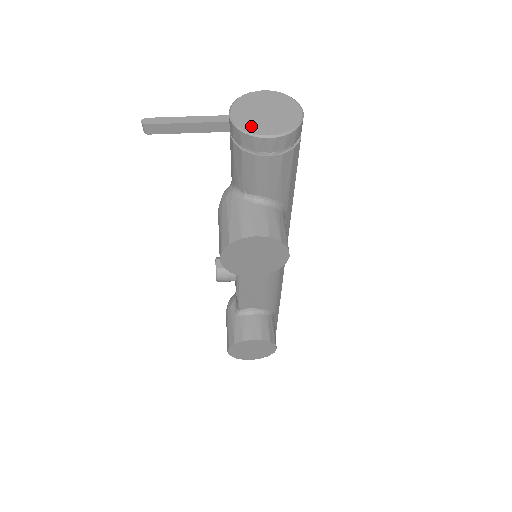
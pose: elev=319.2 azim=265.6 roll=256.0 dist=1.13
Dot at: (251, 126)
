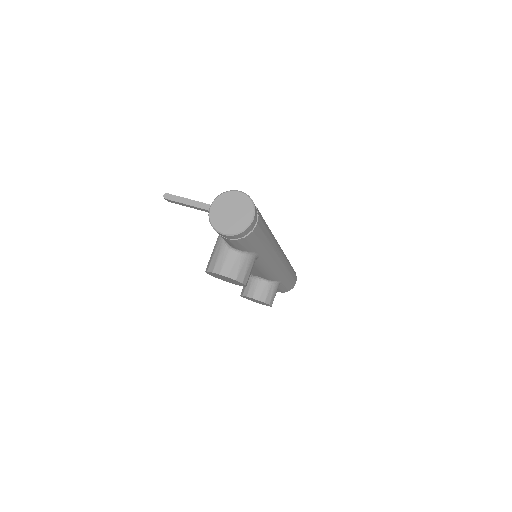
Dot at: (217, 222)
